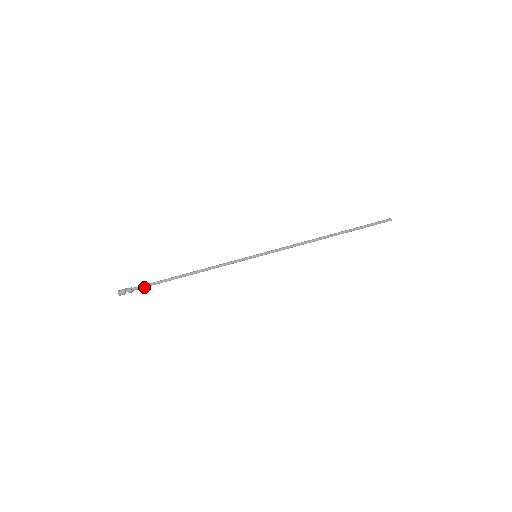
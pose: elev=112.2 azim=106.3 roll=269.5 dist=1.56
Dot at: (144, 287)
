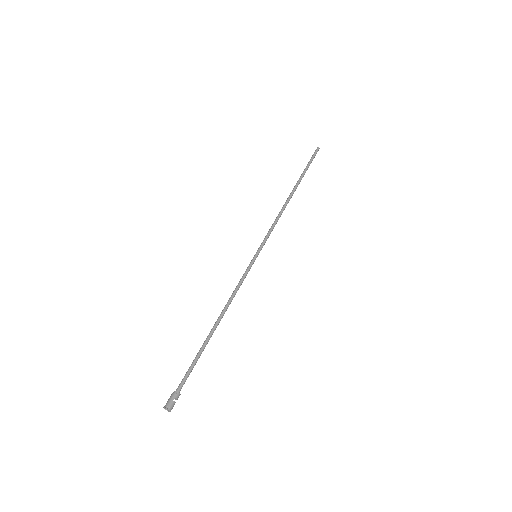
Dot at: occluded
